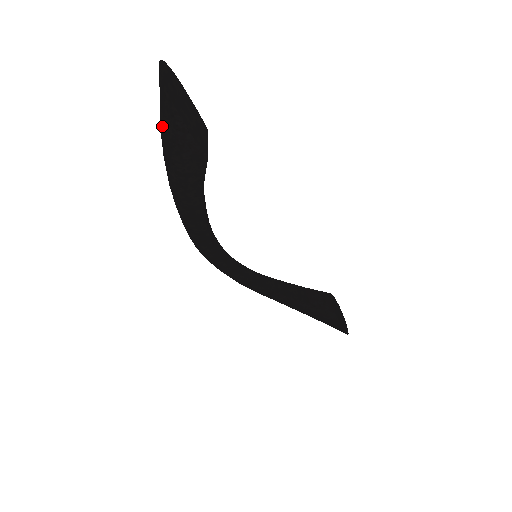
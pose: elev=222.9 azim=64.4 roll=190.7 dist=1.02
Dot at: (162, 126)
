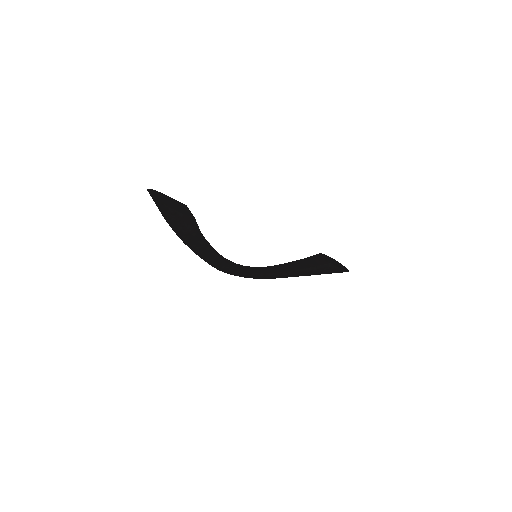
Dot at: (165, 218)
